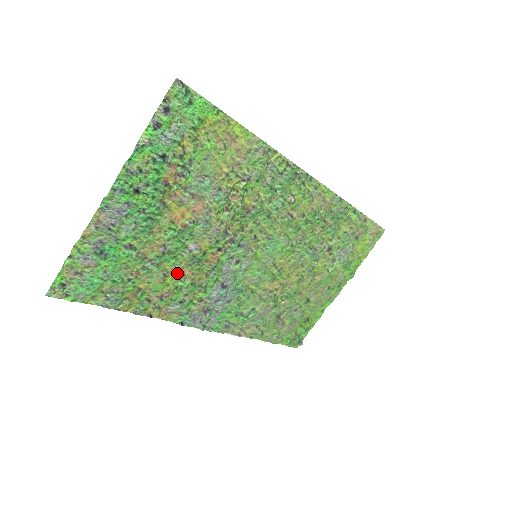
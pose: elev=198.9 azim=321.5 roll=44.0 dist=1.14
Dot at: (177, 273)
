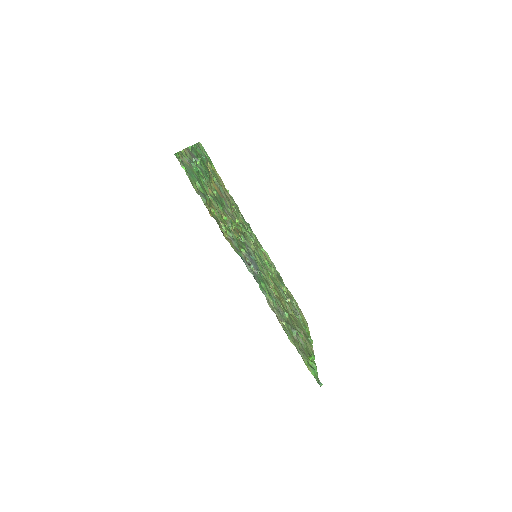
Dot at: (225, 220)
